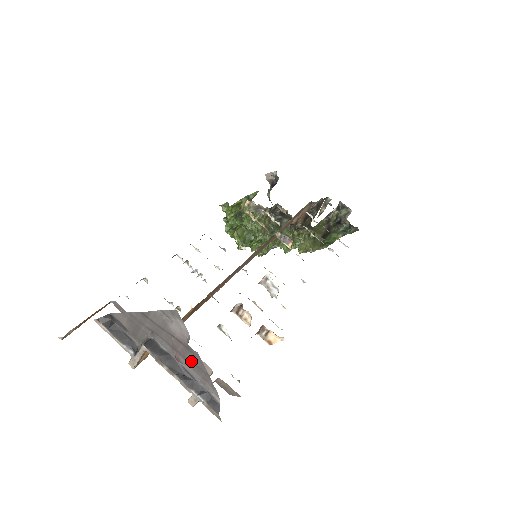
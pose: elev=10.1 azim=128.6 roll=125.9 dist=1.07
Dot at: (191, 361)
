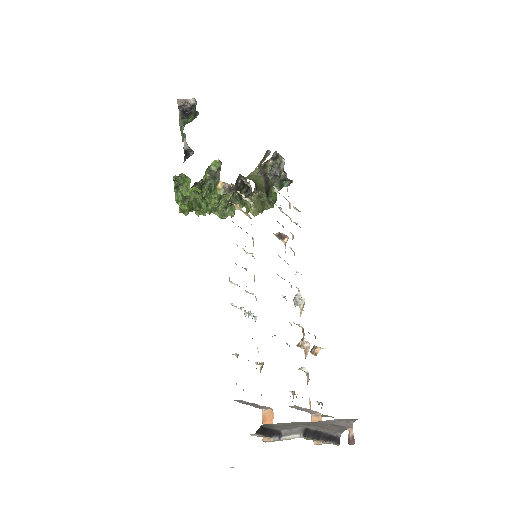
Dot at: (336, 430)
